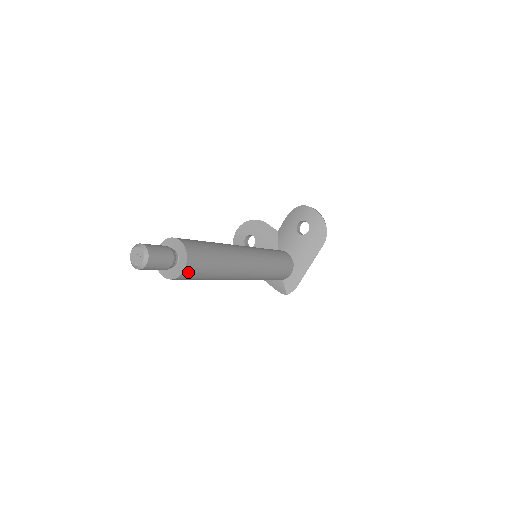
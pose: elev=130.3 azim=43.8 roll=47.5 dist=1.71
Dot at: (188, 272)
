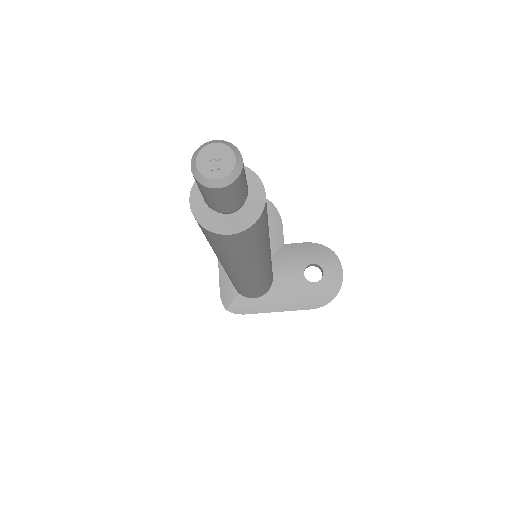
Dot at: (227, 238)
